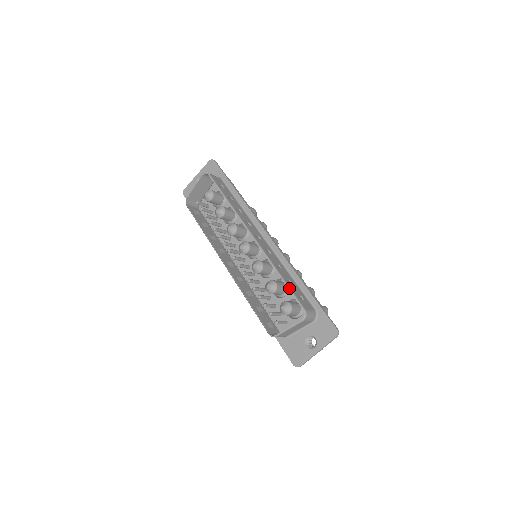
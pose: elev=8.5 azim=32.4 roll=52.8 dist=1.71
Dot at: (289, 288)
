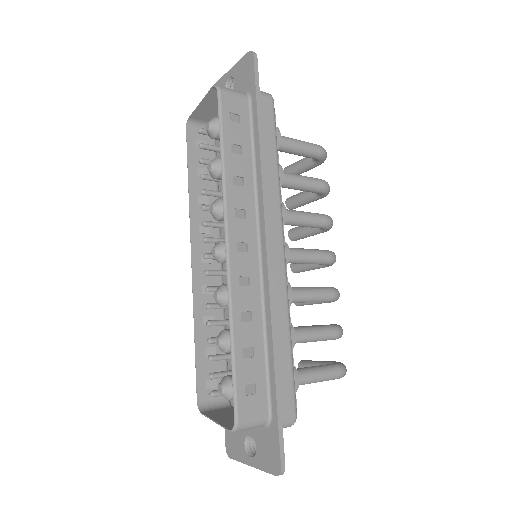
Dot at: (233, 371)
